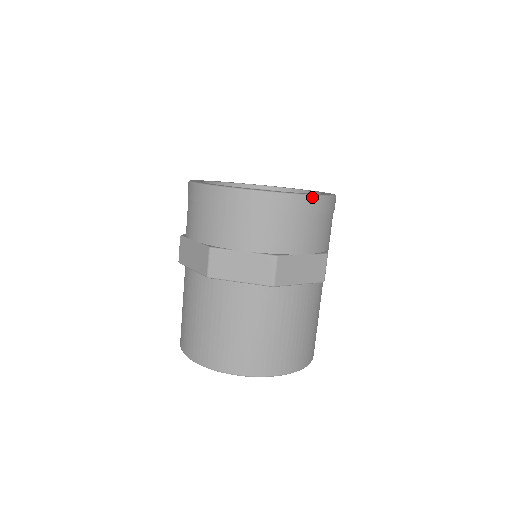
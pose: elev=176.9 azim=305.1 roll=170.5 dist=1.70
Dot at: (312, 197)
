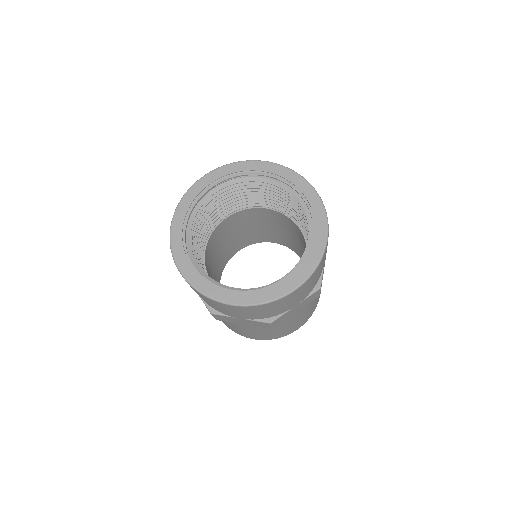
Dot at: (233, 306)
